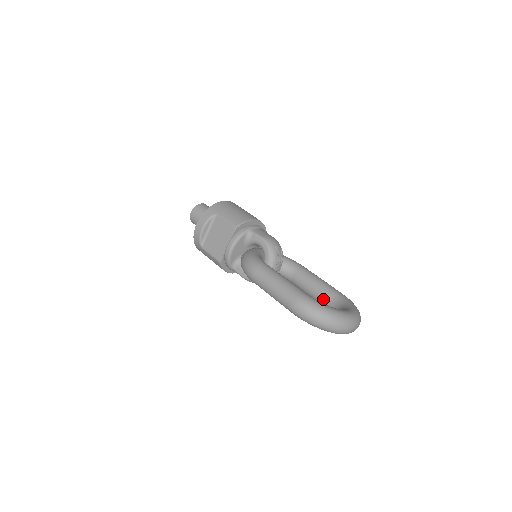
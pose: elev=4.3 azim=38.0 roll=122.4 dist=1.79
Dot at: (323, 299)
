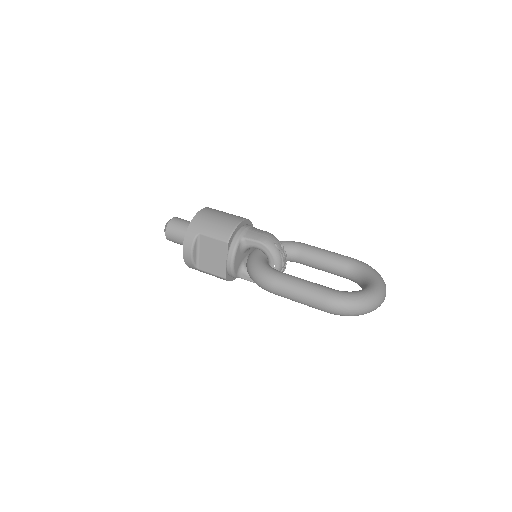
Dot at: (339, 272)
